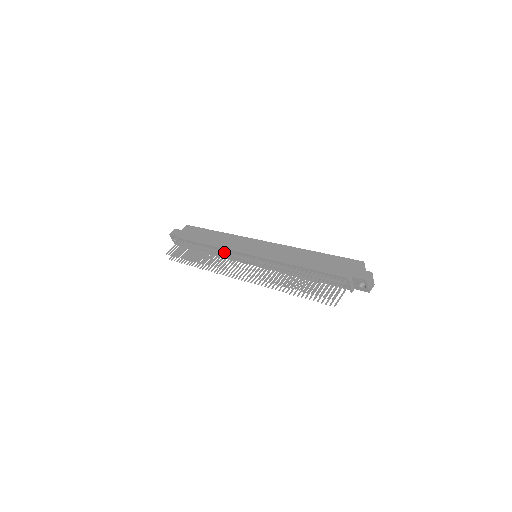
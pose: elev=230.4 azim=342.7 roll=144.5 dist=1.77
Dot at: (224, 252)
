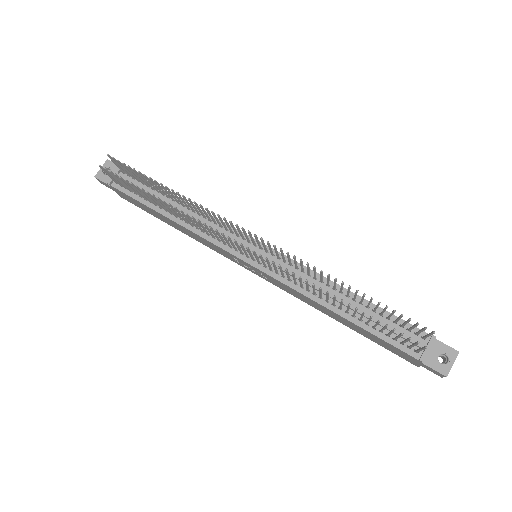
Dot at: (210, 219)
